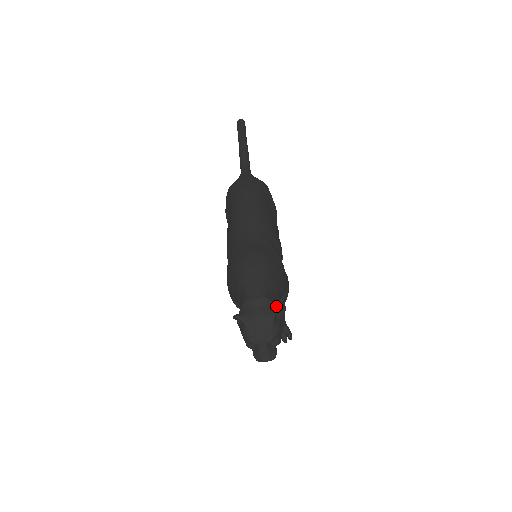
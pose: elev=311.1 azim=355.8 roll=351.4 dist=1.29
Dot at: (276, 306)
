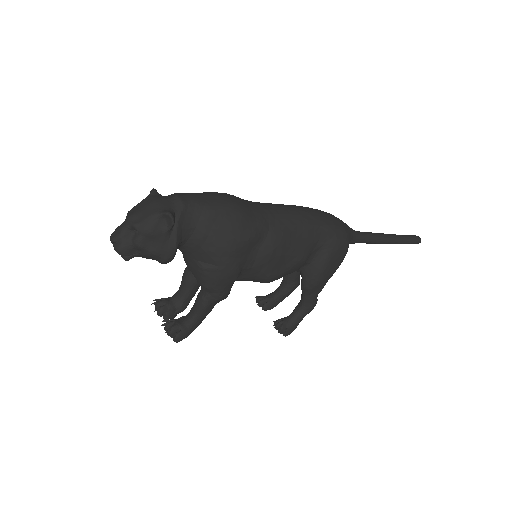
Dot at: (179, 223)
